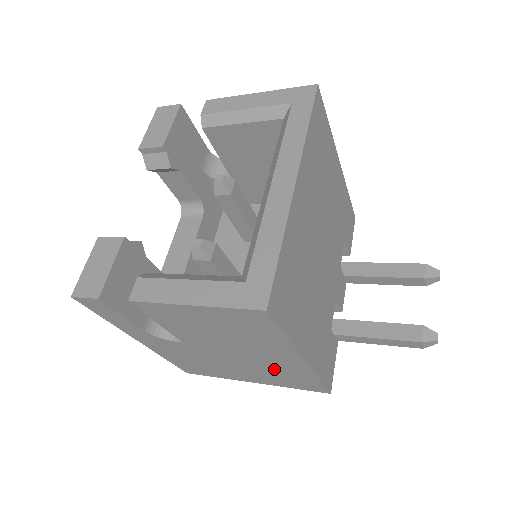
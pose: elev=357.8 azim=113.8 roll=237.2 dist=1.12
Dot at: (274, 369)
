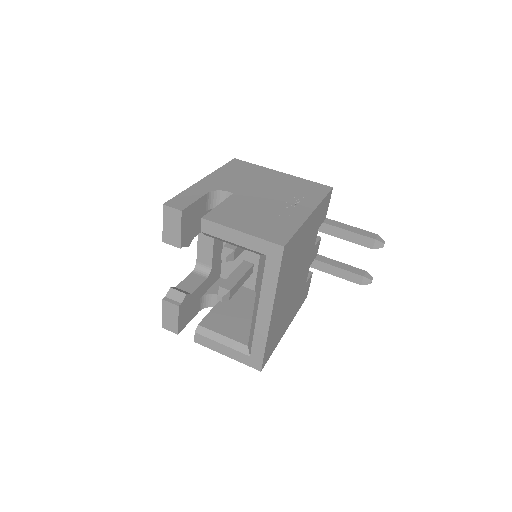
Dot at: occluded
